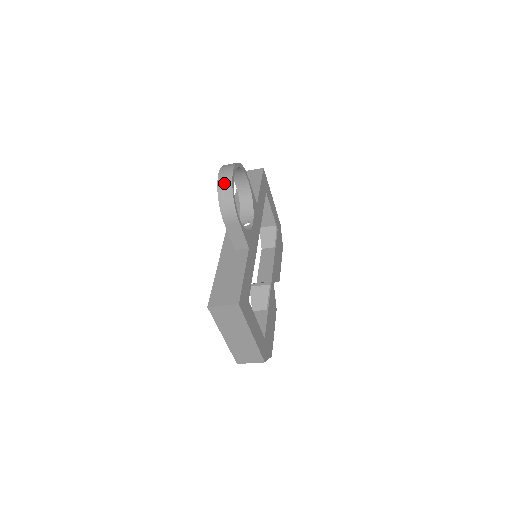
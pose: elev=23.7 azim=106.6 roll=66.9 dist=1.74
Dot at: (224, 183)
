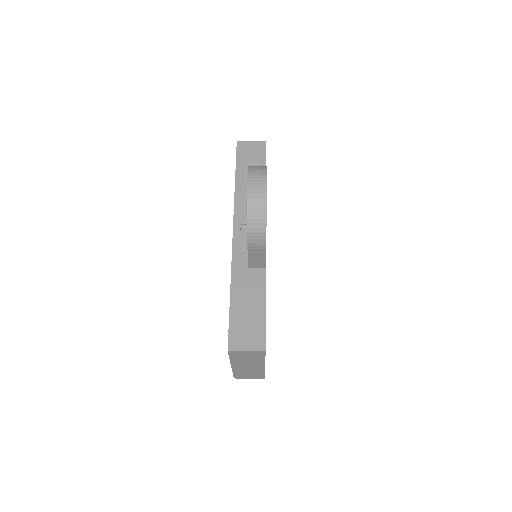
Dot at: (256, 204)
